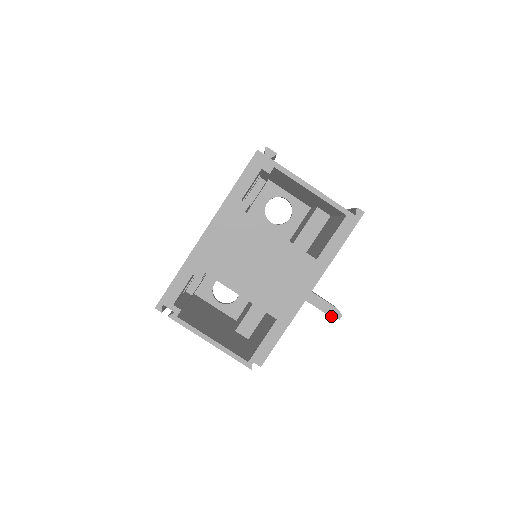
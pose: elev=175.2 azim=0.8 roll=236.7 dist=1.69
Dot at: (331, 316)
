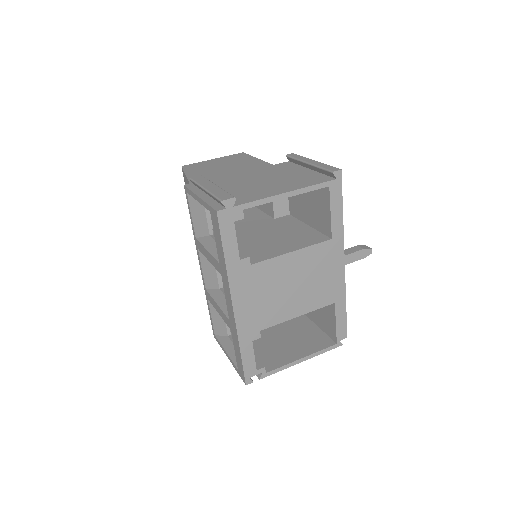
Dot at: (364, 257)
